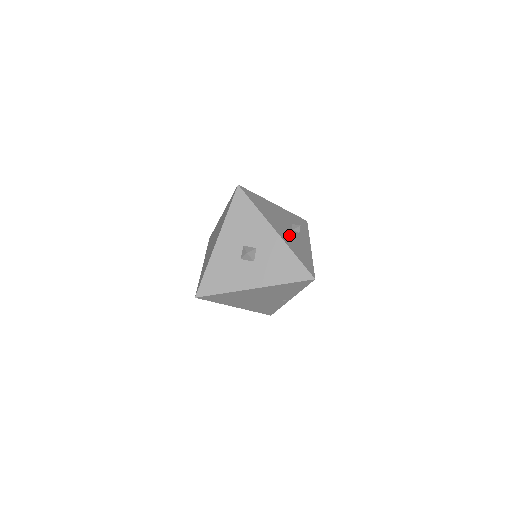
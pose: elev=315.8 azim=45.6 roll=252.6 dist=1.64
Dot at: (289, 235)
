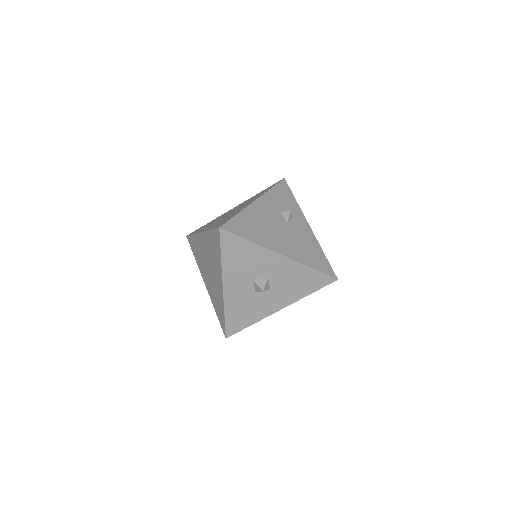
Dot at: (291, 240)
